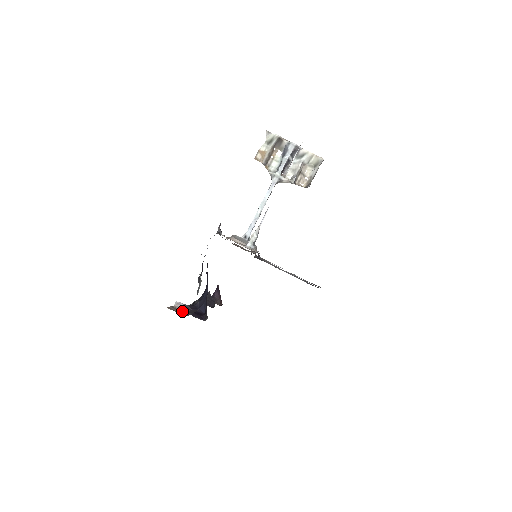
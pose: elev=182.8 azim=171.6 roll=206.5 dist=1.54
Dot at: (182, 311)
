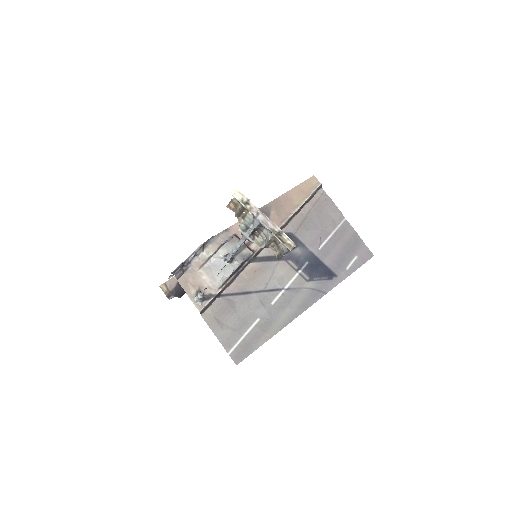
Dot at: (177, 286)
